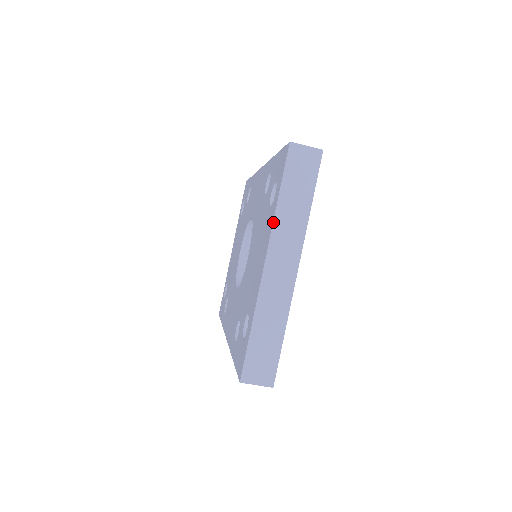
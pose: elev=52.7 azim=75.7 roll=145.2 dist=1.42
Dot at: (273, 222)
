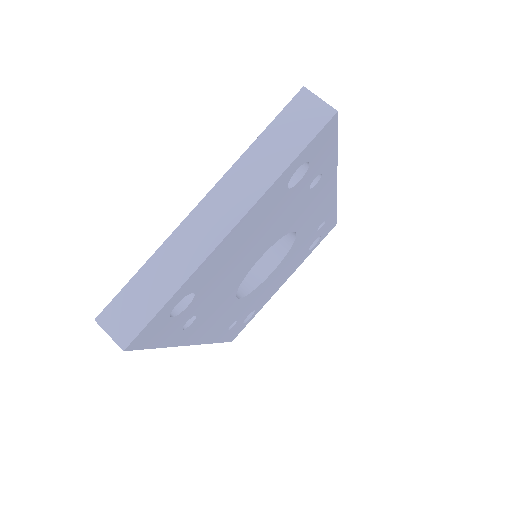
Dot at: (235, 163)
